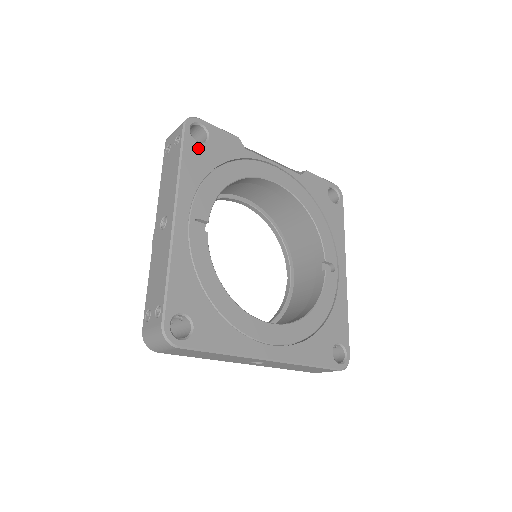
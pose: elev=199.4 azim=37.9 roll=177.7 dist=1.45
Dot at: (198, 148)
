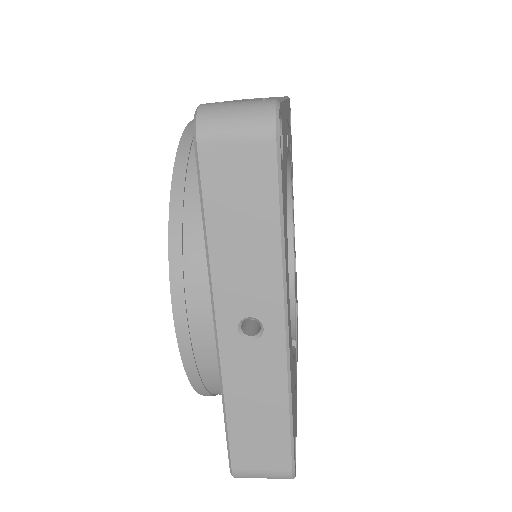
Dot at: occluded
